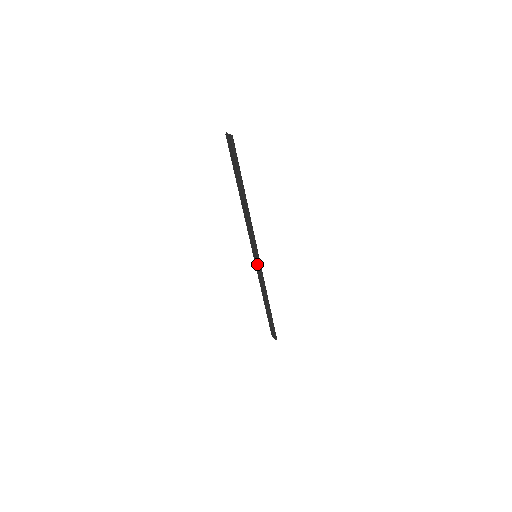
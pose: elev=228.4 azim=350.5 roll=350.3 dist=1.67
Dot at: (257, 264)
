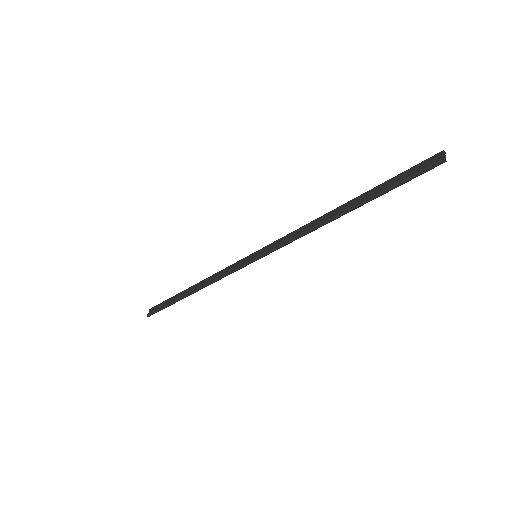
Dot at: (245, 261)
